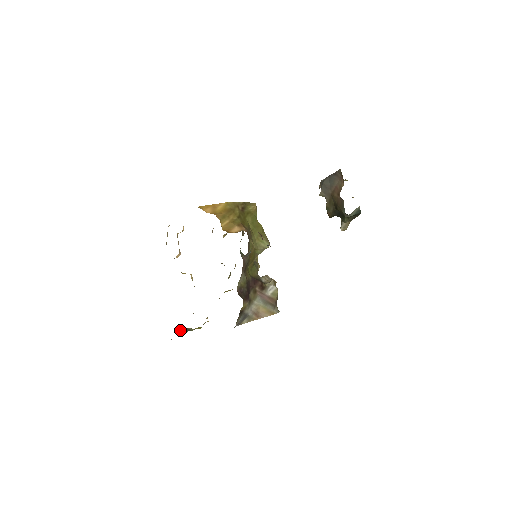
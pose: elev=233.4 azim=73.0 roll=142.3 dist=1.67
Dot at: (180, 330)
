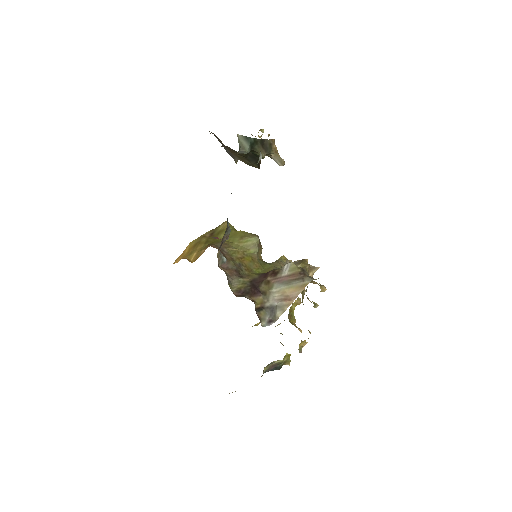
Dot at: occluded
